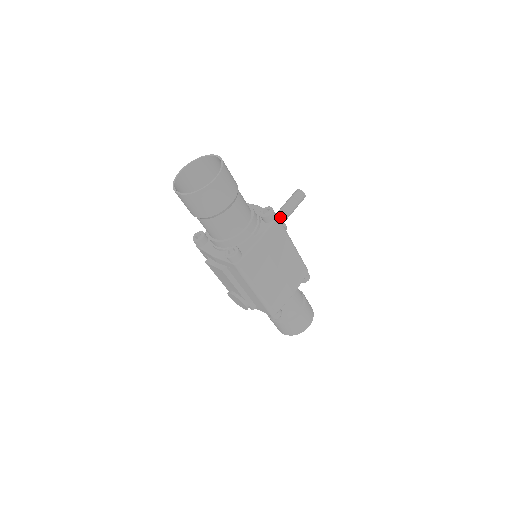
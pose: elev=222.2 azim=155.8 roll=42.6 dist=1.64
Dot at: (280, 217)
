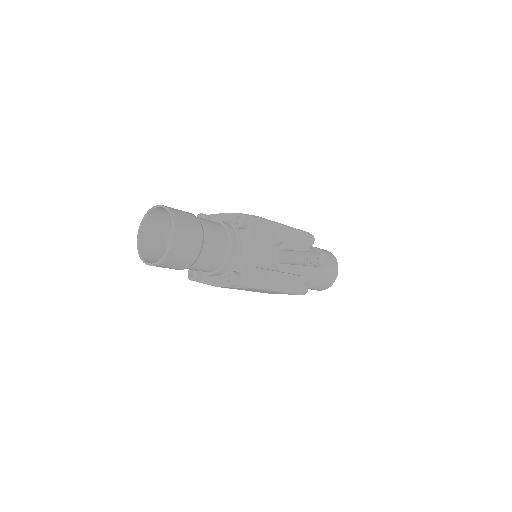
Dot at: (283, 261)
